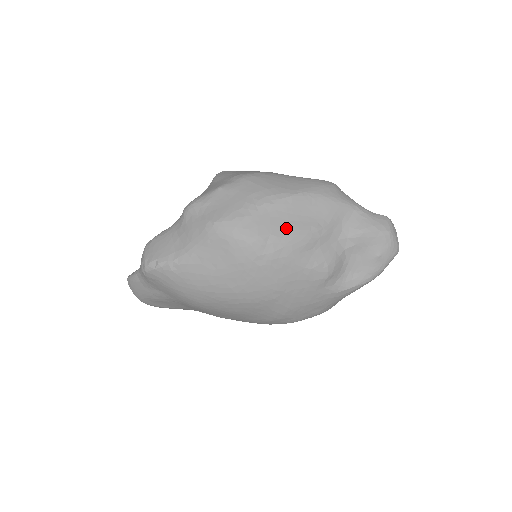
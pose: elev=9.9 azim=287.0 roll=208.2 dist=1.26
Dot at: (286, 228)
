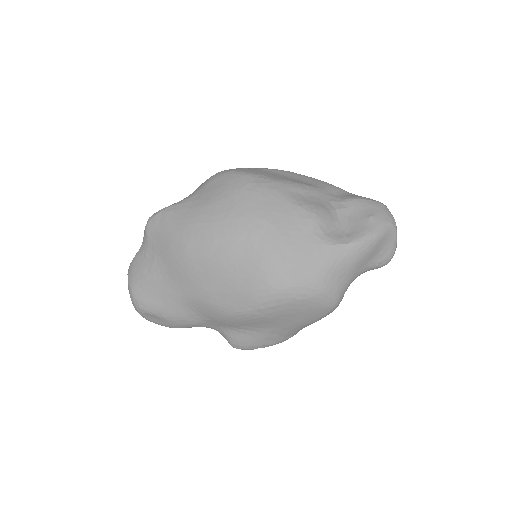
Dot at: (278, 177)
